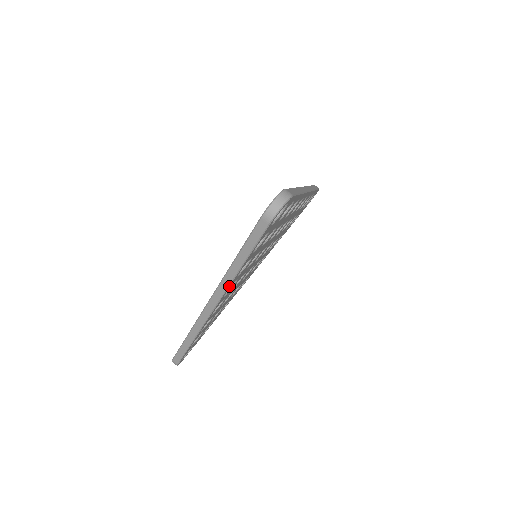
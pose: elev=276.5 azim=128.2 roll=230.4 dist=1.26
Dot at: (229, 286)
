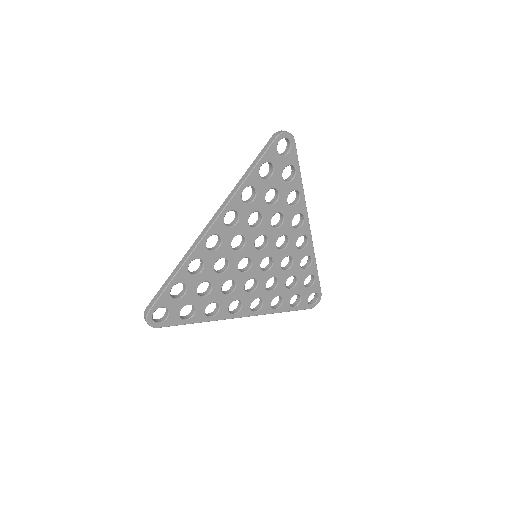
Dot at: (233, 197)
